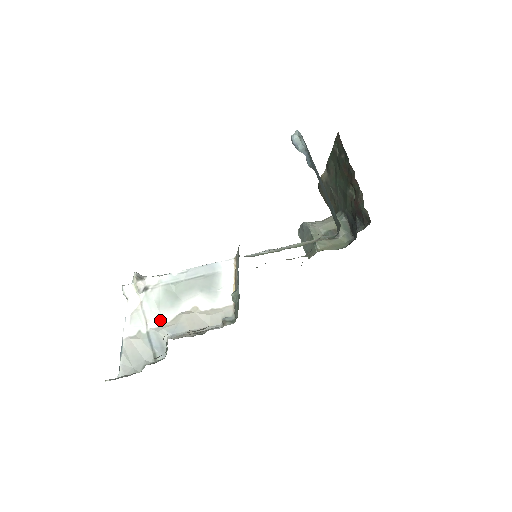
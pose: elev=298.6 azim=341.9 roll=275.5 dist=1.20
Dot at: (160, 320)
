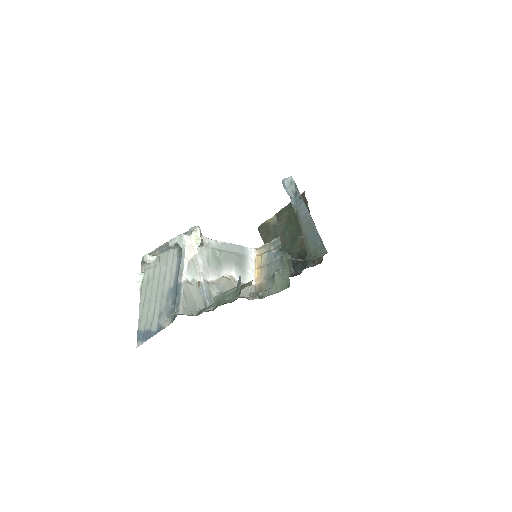
Dot at: (209, 276)
